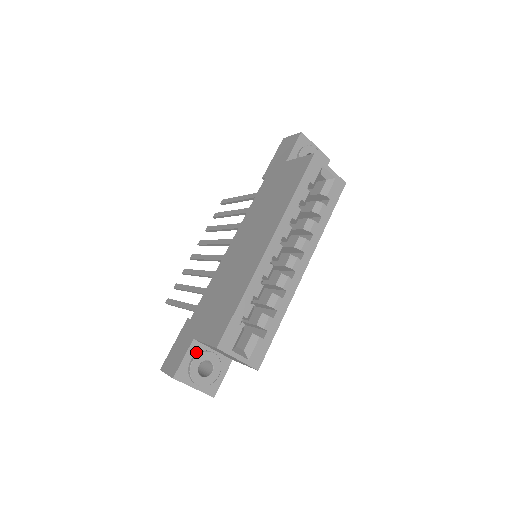
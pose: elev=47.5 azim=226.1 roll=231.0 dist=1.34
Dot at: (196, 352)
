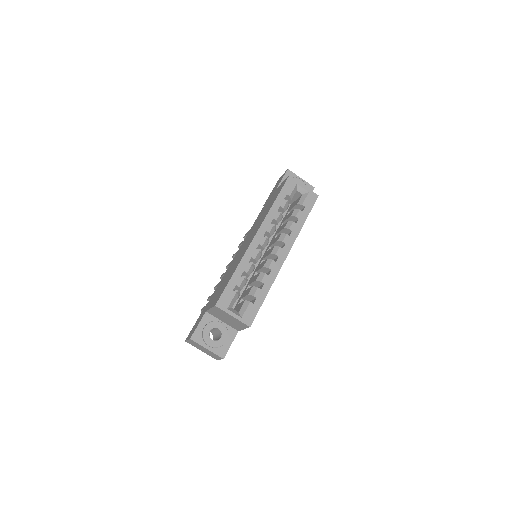
Dot at: (208, 321)
